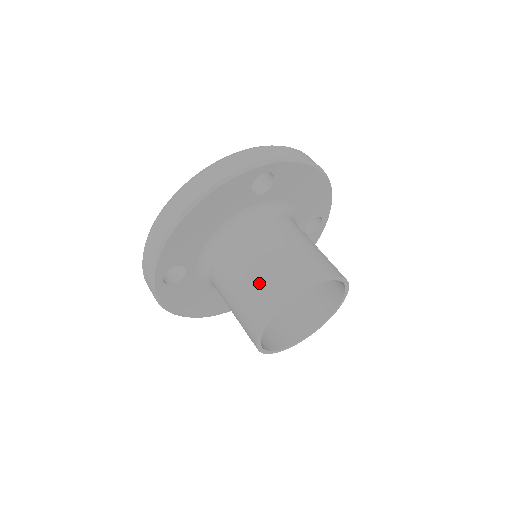
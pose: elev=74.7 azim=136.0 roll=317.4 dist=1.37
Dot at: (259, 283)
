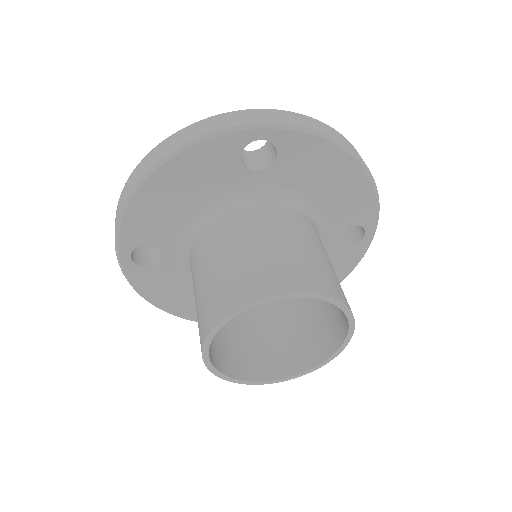
Dot at: (218, 280)
